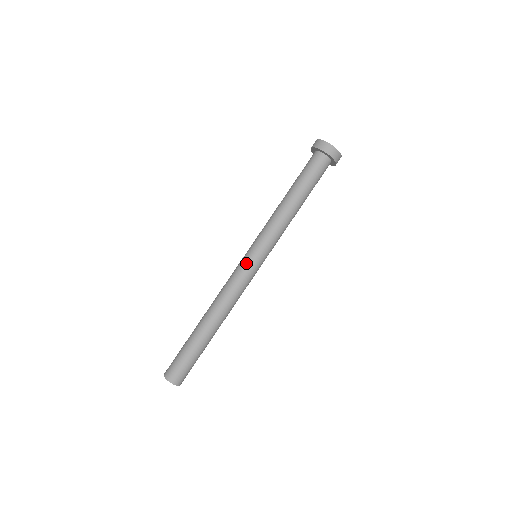
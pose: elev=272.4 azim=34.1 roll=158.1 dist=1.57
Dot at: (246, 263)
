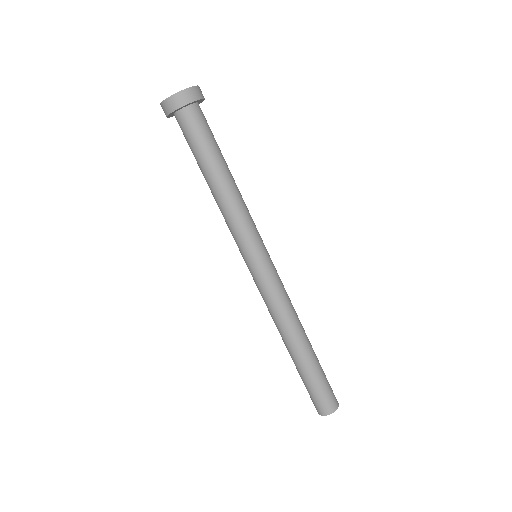
Dot at: (253, 275)
